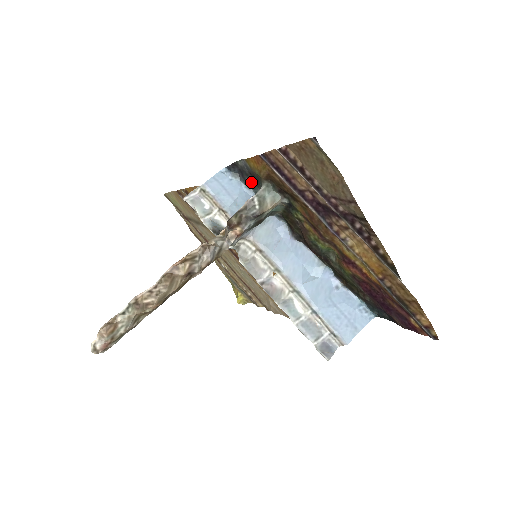
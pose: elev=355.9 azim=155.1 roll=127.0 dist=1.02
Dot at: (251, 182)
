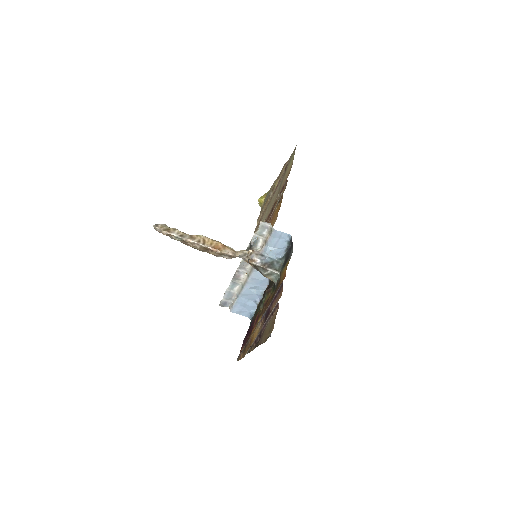
Dot at: (287, 255)
